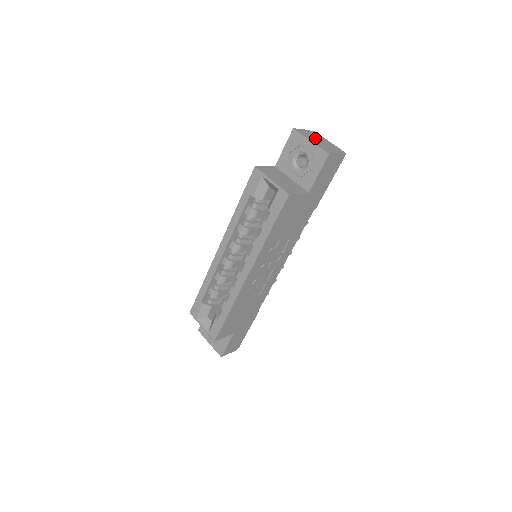
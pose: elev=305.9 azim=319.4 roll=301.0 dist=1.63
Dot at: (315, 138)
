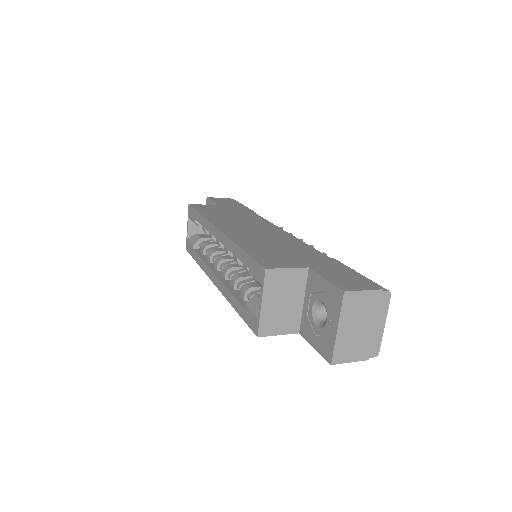
Dot at: (360, 318)
